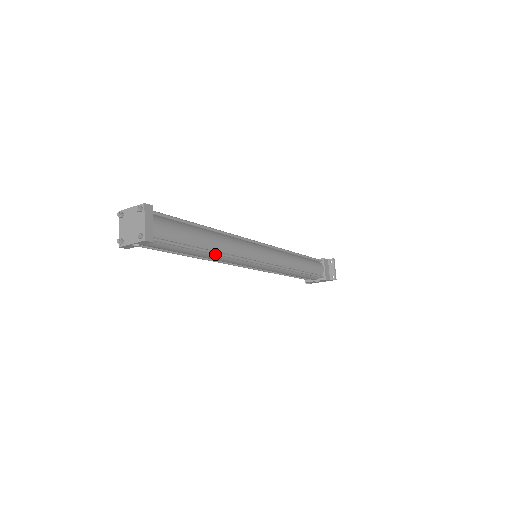
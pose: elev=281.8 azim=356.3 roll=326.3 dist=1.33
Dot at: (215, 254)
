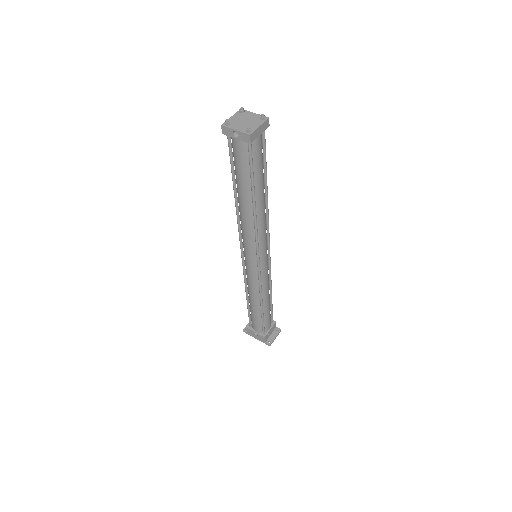
Dot at: (254, 210)
